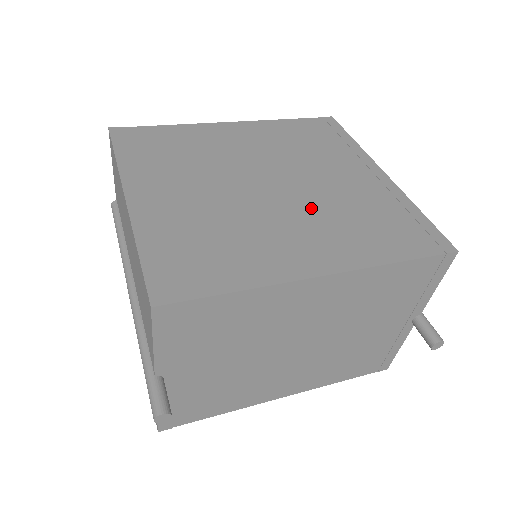
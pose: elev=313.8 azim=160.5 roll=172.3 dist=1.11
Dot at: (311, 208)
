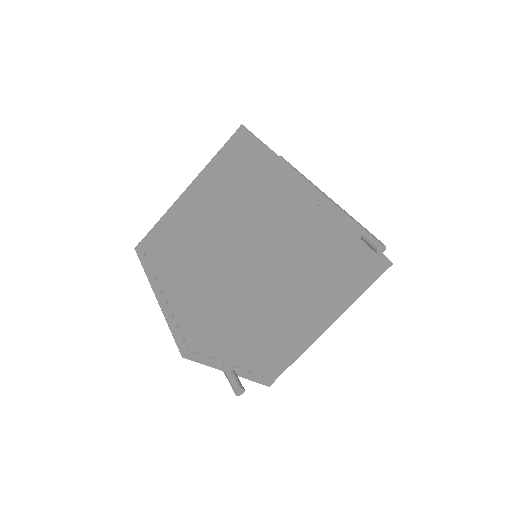
Dot at: (240, 231)
